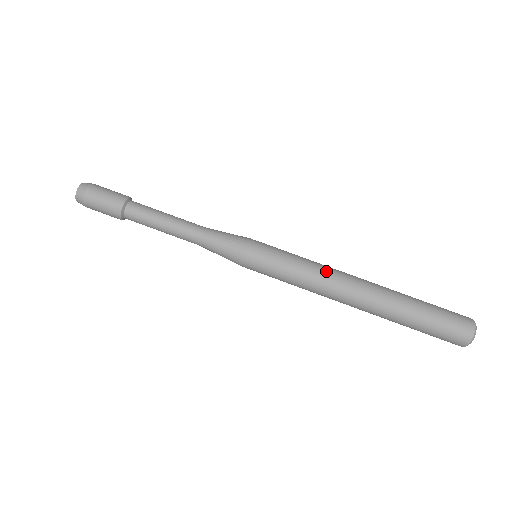
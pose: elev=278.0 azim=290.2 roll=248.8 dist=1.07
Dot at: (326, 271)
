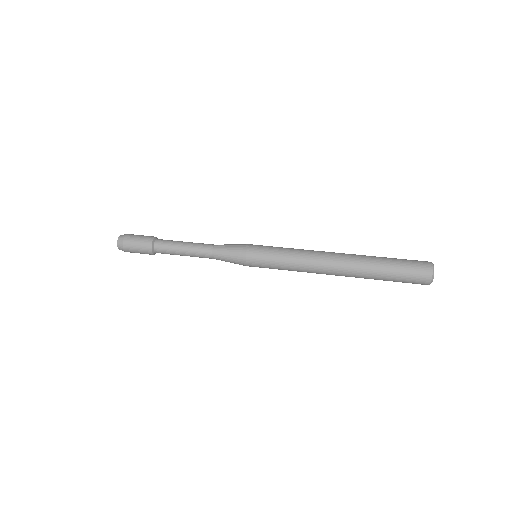
Dot at: (310, 250)
